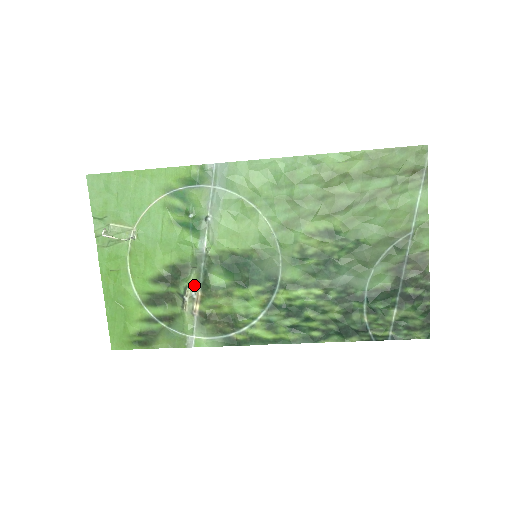
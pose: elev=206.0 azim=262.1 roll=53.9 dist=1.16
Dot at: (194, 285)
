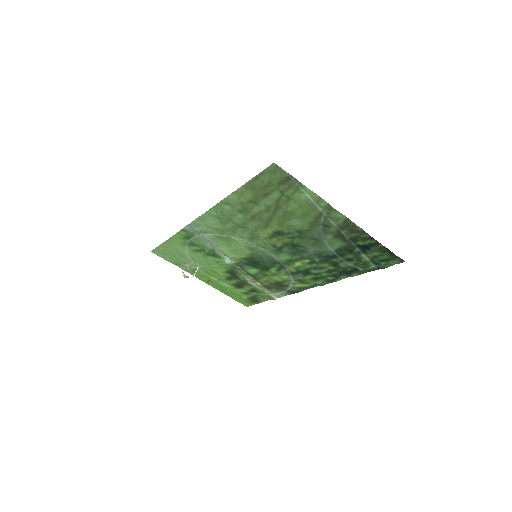
Dot at: (245, 276)
